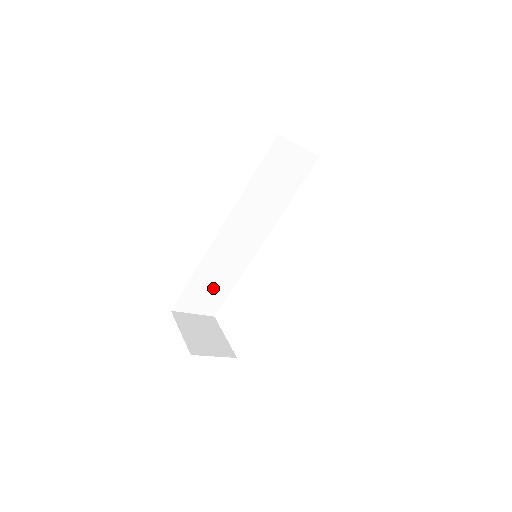
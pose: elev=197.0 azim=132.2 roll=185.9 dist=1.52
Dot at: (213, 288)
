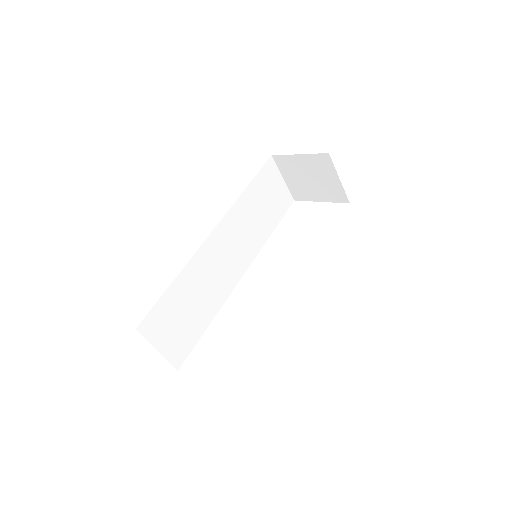
Dot at: (188, 316)
